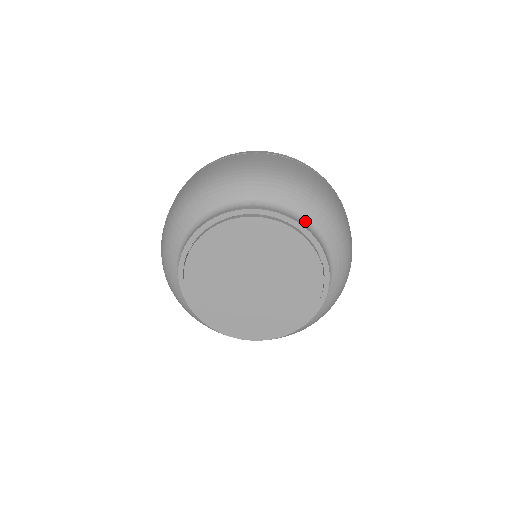
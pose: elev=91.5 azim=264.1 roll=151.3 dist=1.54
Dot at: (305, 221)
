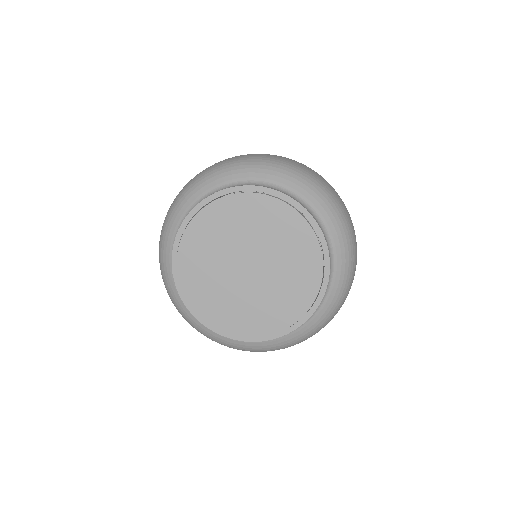
Dot at: (330, 248)
